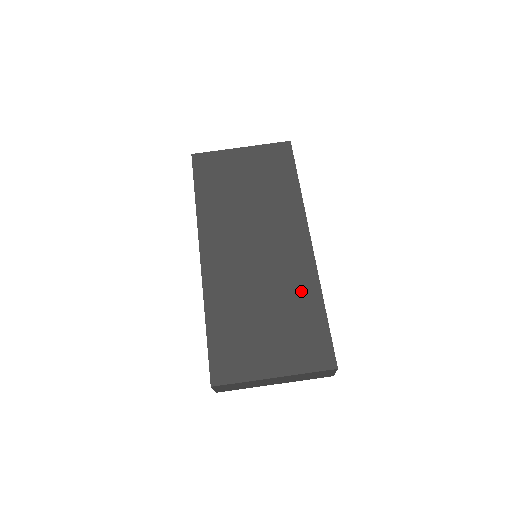
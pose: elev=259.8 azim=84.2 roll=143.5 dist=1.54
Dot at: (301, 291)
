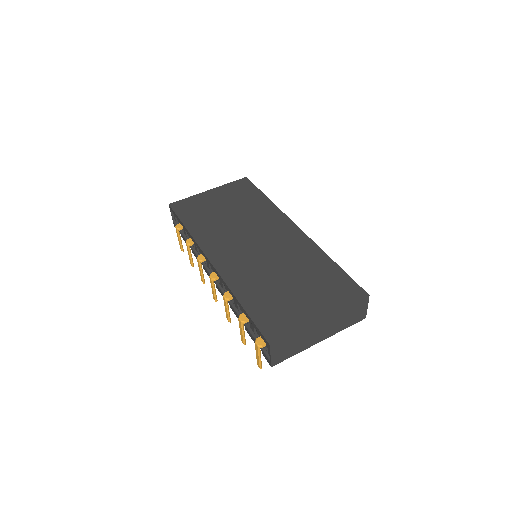
Dot at: (309, 258)
